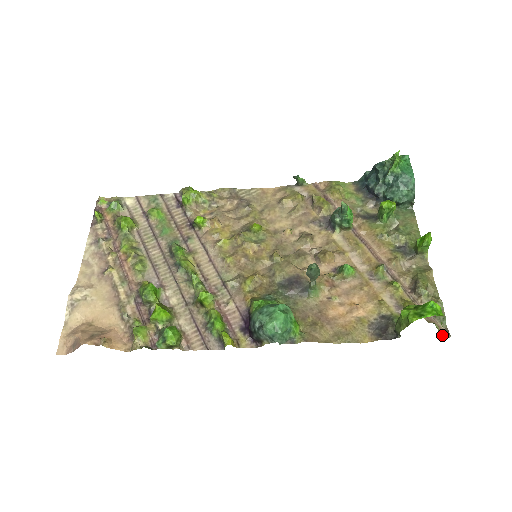
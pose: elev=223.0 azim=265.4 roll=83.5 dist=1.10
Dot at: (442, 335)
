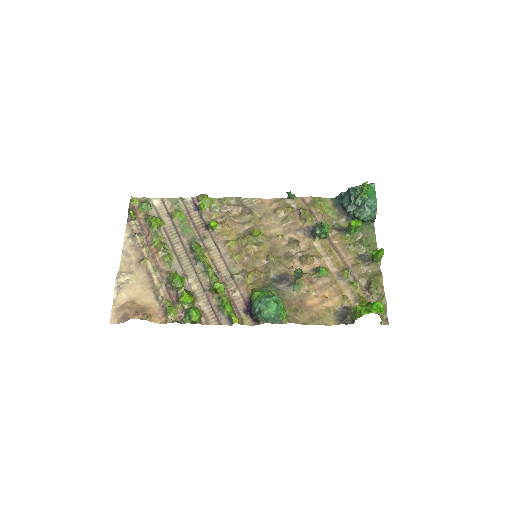
Dot at: (383, 323)
